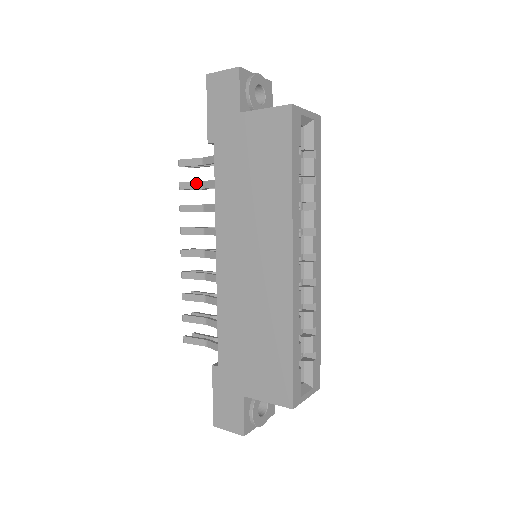
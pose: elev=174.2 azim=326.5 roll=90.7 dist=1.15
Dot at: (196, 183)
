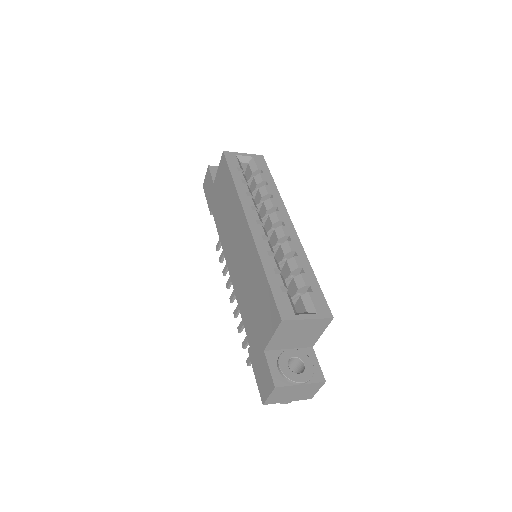
Dot at: occluded
